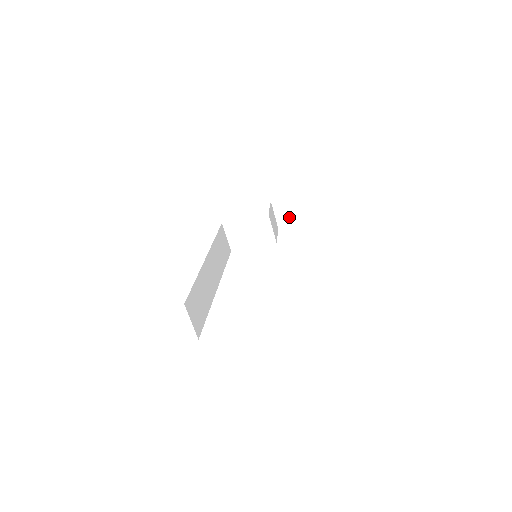
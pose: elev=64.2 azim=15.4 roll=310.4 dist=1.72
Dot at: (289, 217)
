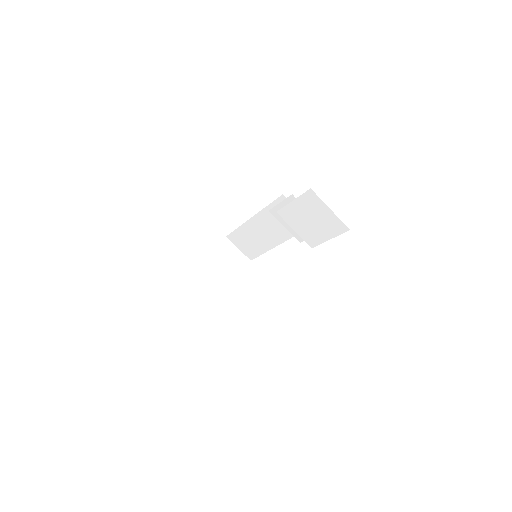
Dot at: occluded
